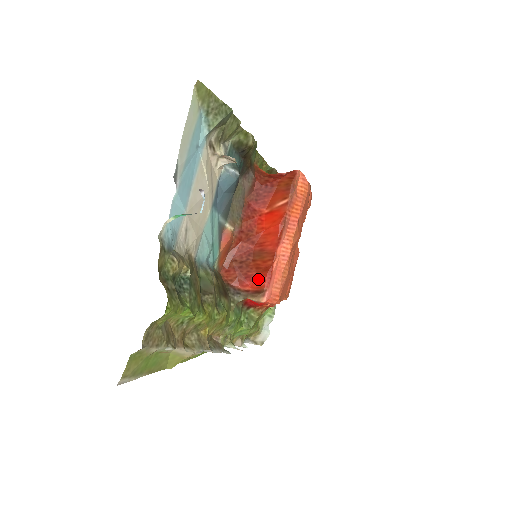
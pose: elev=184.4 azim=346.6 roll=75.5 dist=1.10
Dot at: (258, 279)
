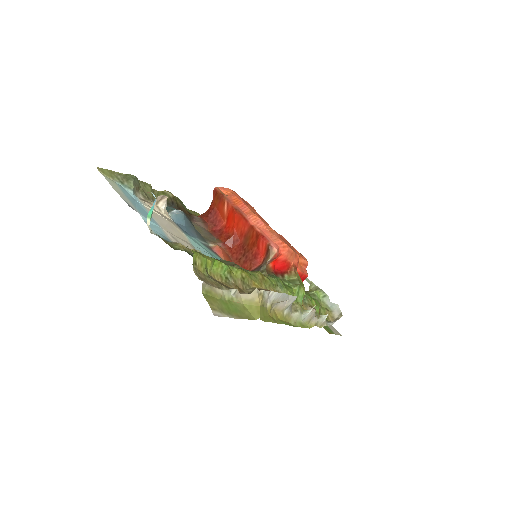
Dot at: (260, 247)
